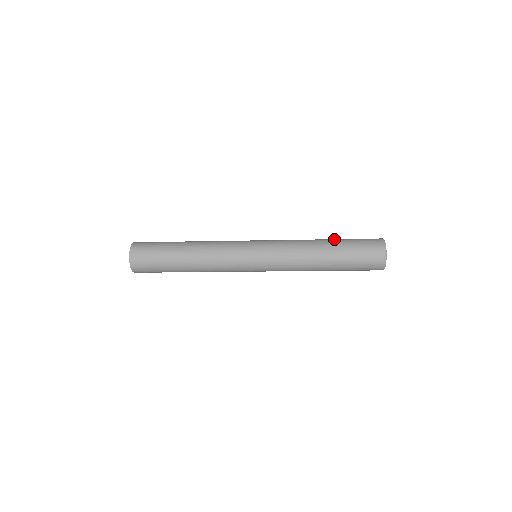
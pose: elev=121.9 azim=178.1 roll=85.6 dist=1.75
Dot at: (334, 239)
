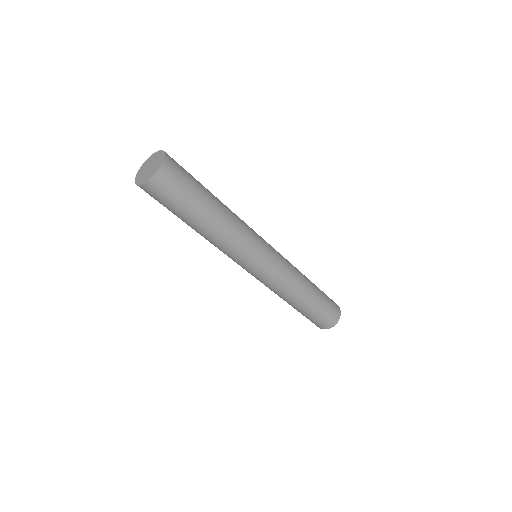
Dot at: (317, 295)
